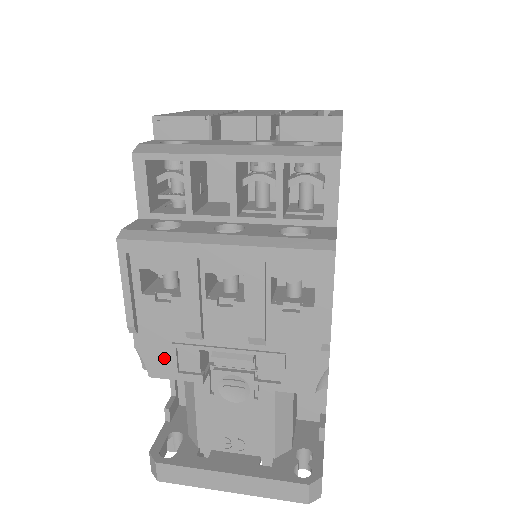
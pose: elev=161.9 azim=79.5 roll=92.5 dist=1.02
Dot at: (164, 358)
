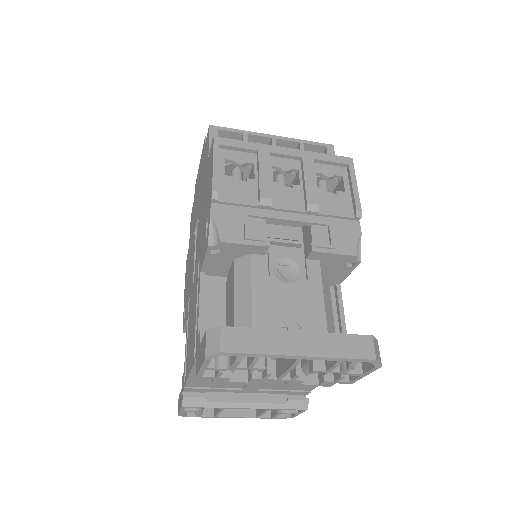
Dot at: (236, 225)
